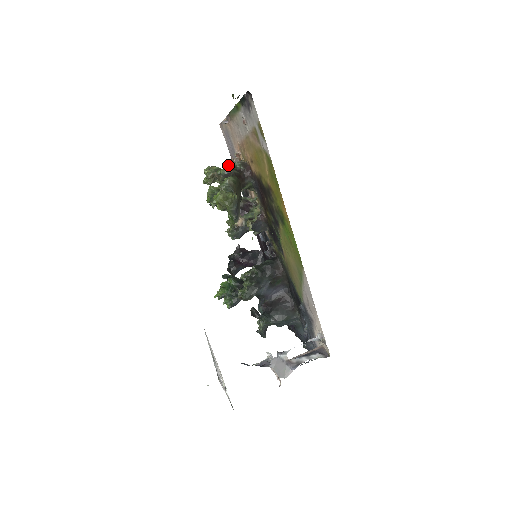
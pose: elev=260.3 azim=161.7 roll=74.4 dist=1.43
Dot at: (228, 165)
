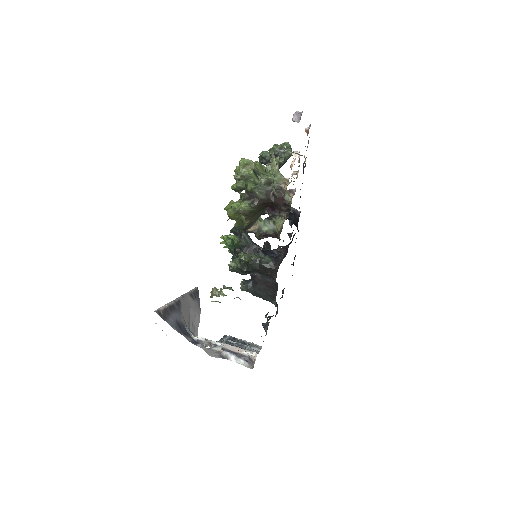
Dot at: (264, 178)
